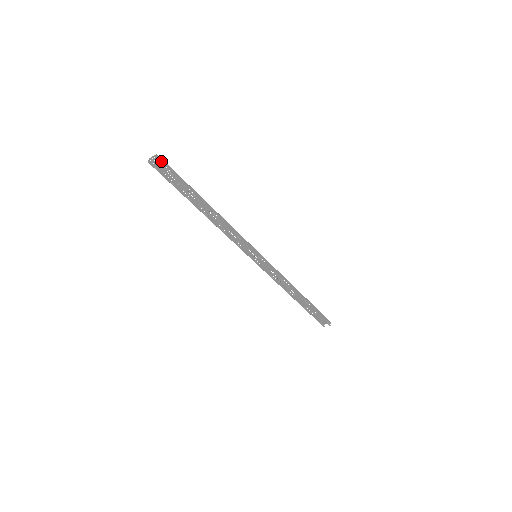
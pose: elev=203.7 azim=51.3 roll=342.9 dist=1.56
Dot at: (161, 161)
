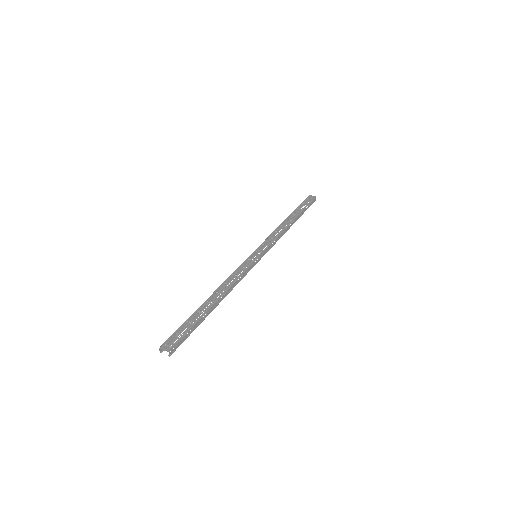
Dot at: (174, 349)
